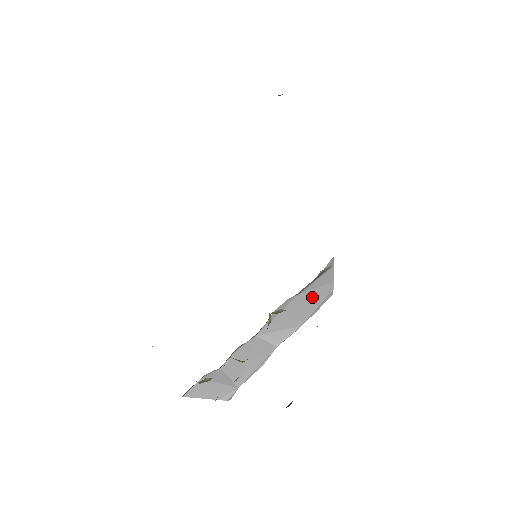
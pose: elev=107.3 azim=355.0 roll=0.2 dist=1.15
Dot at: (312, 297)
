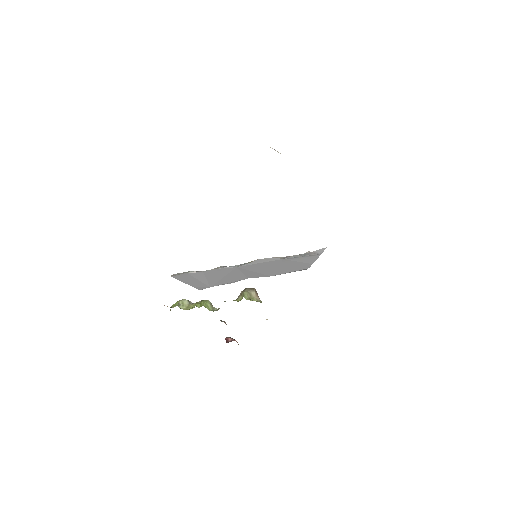
Dot at: (290, 265)
